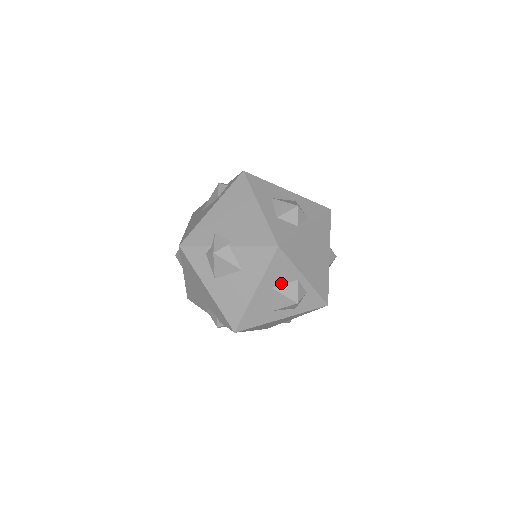
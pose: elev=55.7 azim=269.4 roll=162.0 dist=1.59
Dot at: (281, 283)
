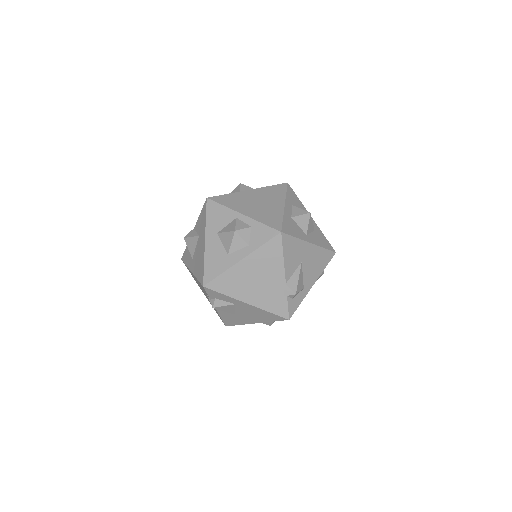
Dot at: (223, 226)
